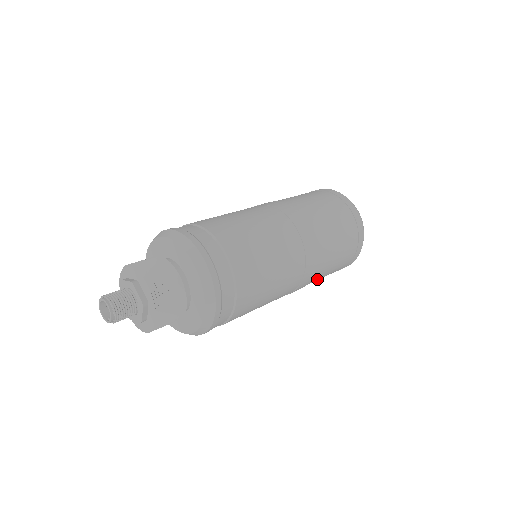
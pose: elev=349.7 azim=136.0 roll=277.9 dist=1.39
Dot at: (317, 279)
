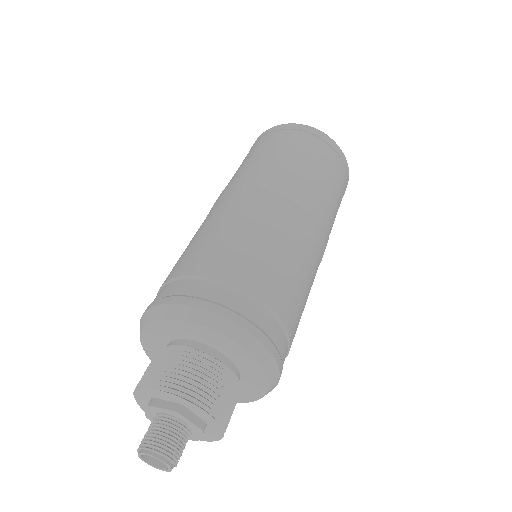
Dot at: occluded
